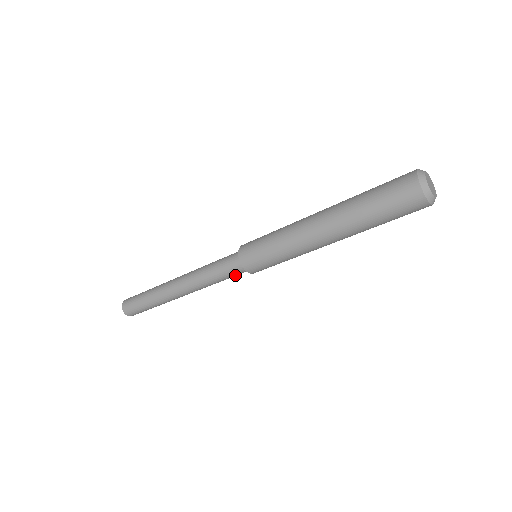
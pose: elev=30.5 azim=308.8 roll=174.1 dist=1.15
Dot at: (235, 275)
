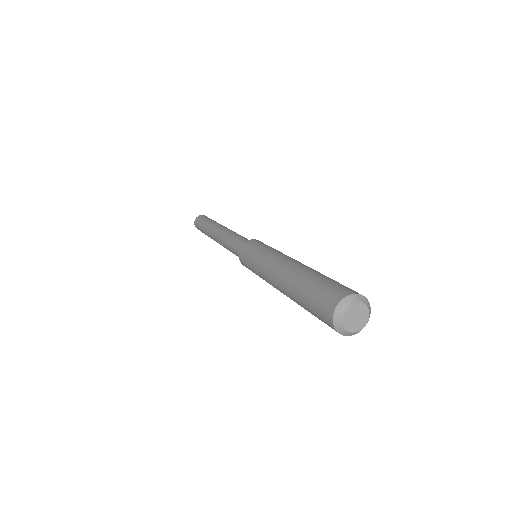
Dot at: occluded
